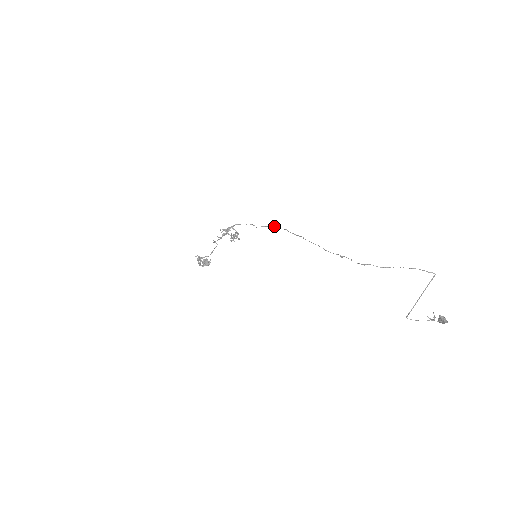
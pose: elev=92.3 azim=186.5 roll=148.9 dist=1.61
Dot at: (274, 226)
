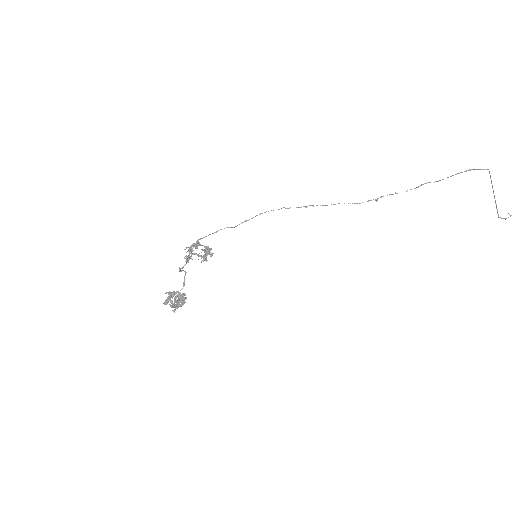
Dot at: occluded
